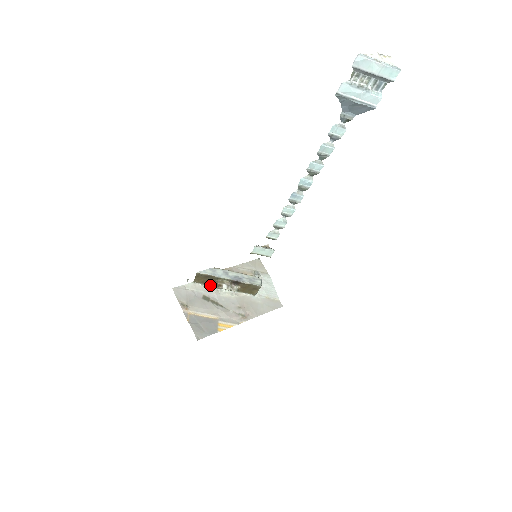
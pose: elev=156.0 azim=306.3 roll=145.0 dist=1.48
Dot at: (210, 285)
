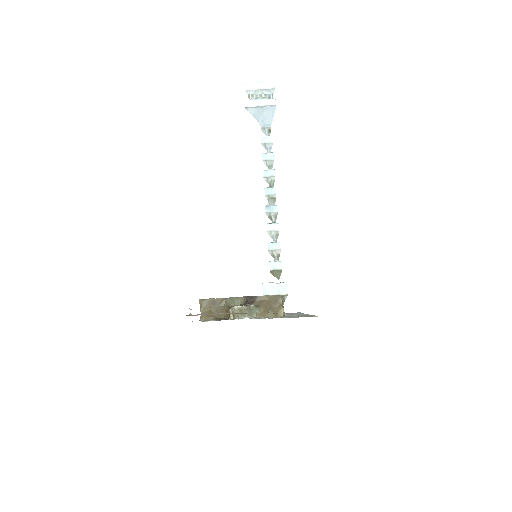
Dot at: (222, 319)
